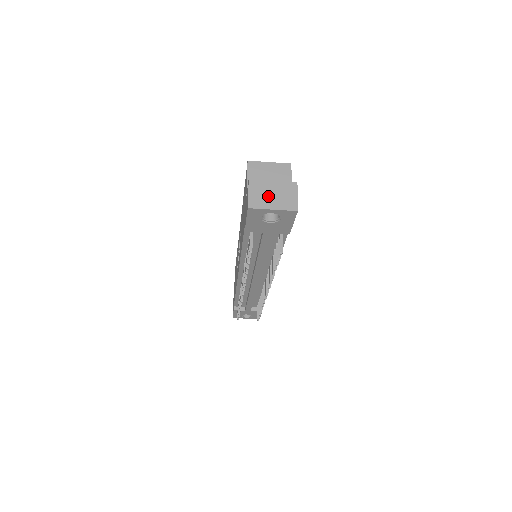
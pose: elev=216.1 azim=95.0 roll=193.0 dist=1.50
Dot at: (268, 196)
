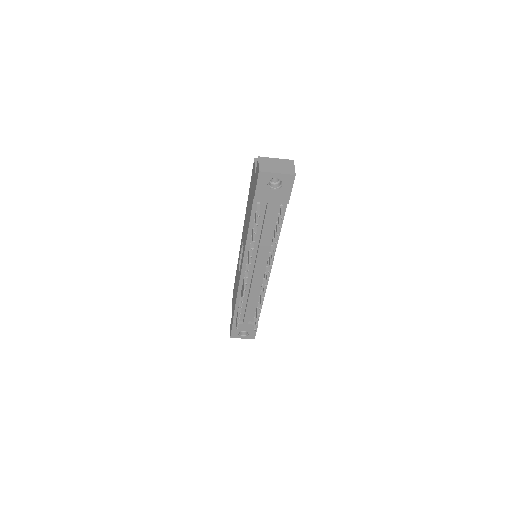
Dot at: (273, 166)
